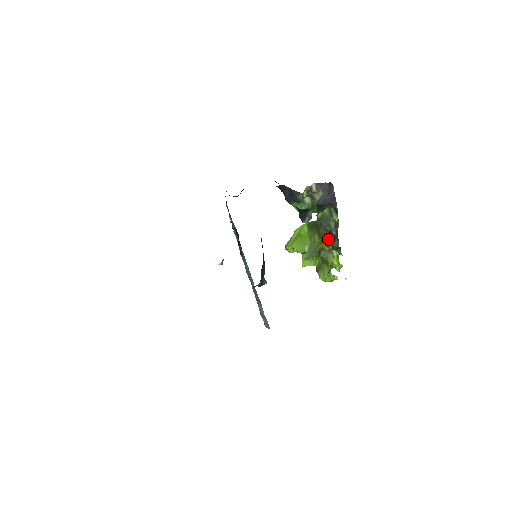
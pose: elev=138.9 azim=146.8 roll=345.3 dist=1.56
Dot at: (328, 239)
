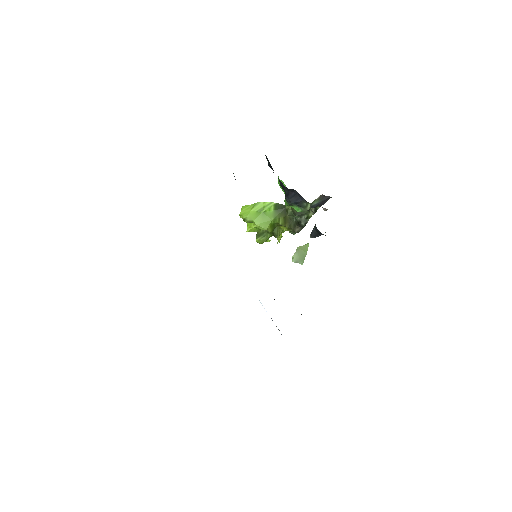
Dot at: (292, 224)
